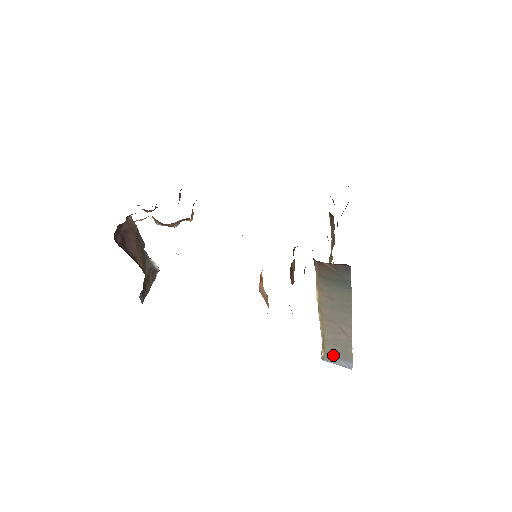
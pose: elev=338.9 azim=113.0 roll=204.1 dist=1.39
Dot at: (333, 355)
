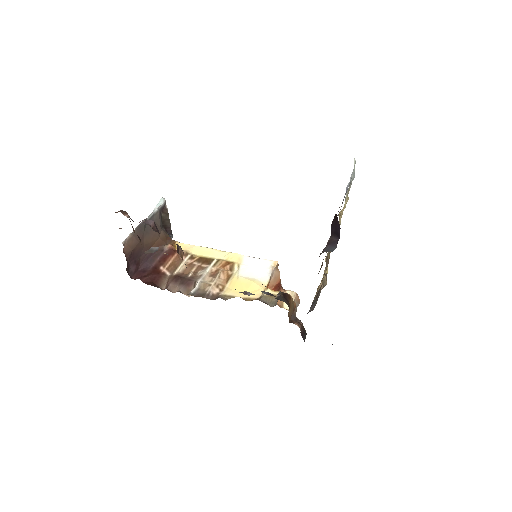
Dot at: occluded
